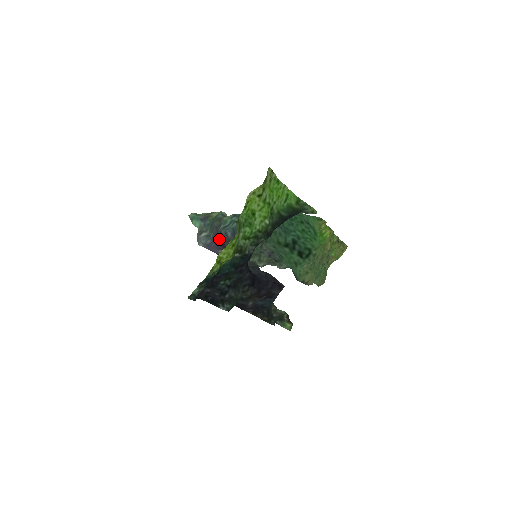
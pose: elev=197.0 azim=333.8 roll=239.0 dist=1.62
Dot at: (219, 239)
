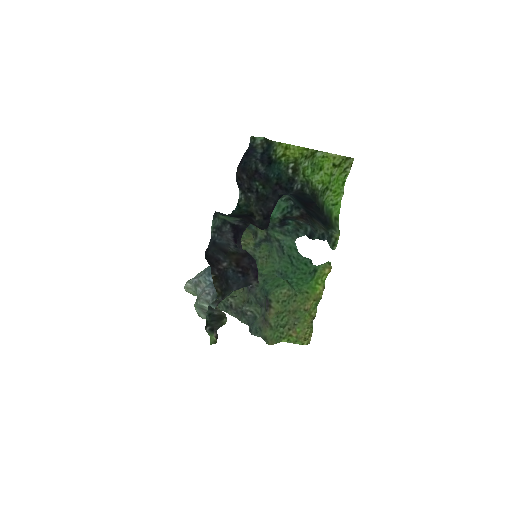
Dot at: occluded
